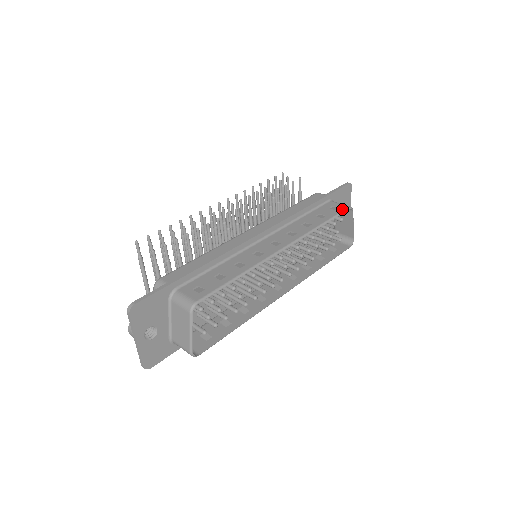
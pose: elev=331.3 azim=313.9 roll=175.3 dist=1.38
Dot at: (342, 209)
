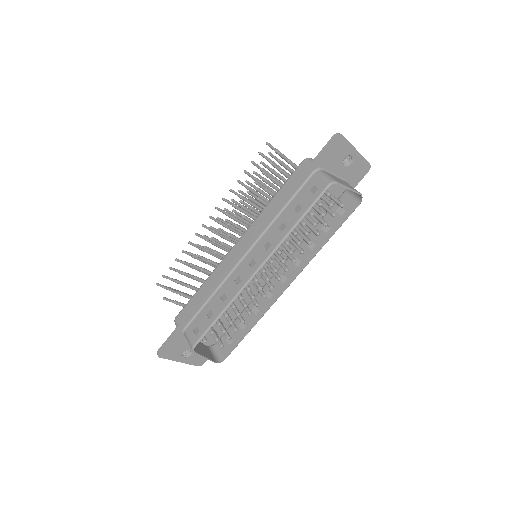
Dot at: (320, 191)
